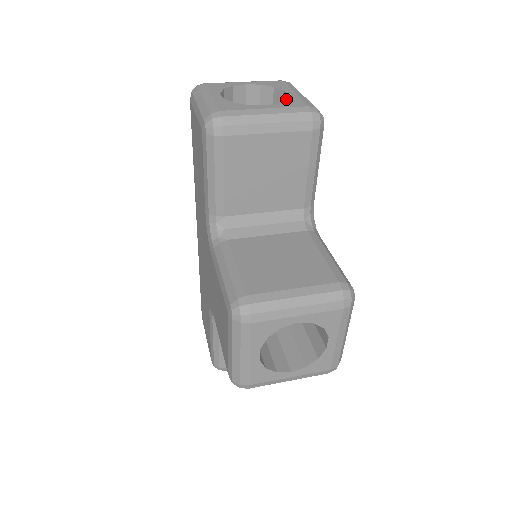
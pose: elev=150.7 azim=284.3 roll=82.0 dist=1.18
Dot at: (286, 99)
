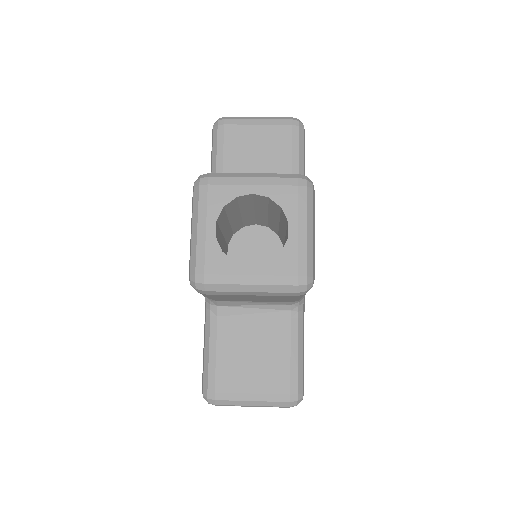
Dot at: occluded
